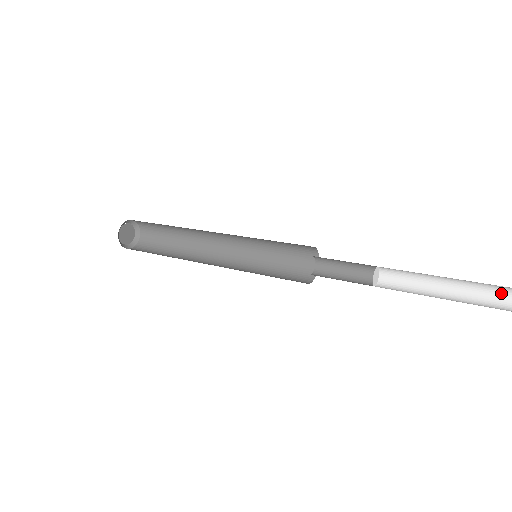
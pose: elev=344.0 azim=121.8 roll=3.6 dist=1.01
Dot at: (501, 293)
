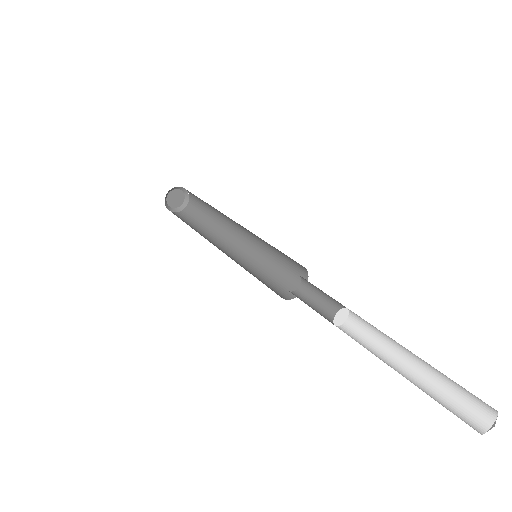
Dot at: (448, 378)
